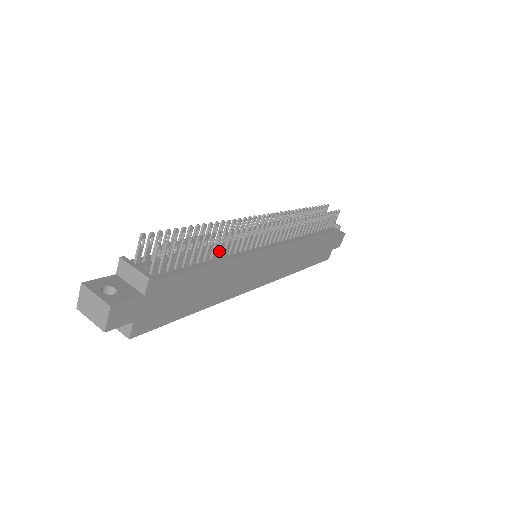
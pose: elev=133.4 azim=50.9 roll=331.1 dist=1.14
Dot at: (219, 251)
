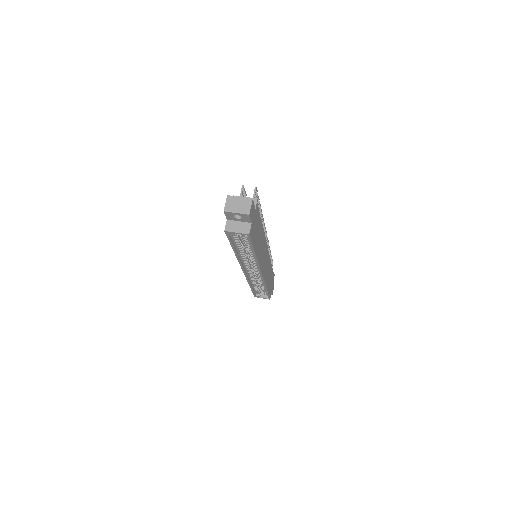
Dot at: occluded
